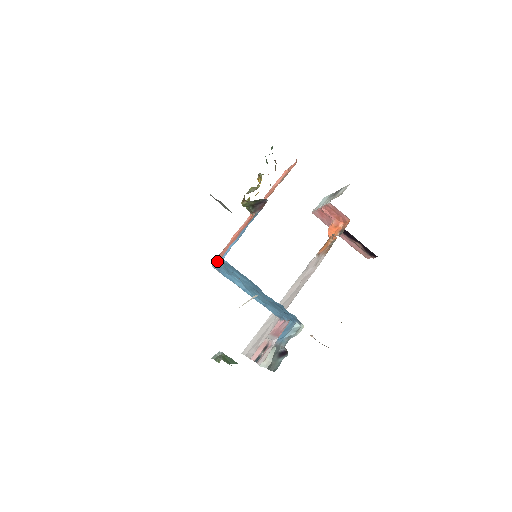
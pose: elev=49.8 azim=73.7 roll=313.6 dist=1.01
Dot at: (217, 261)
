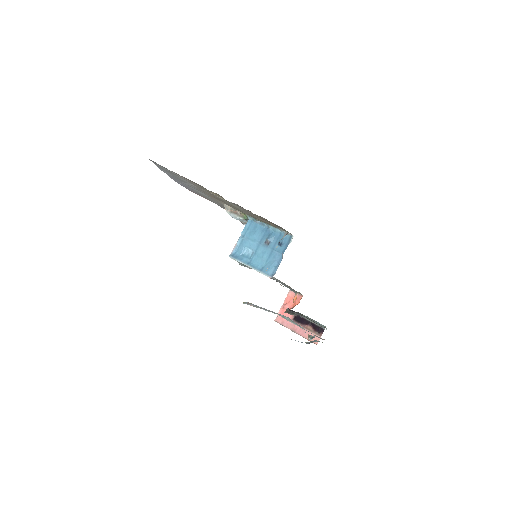
Dot at: (236, 243)
